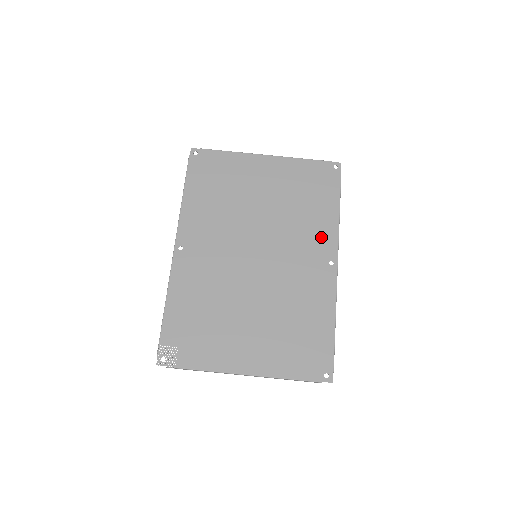
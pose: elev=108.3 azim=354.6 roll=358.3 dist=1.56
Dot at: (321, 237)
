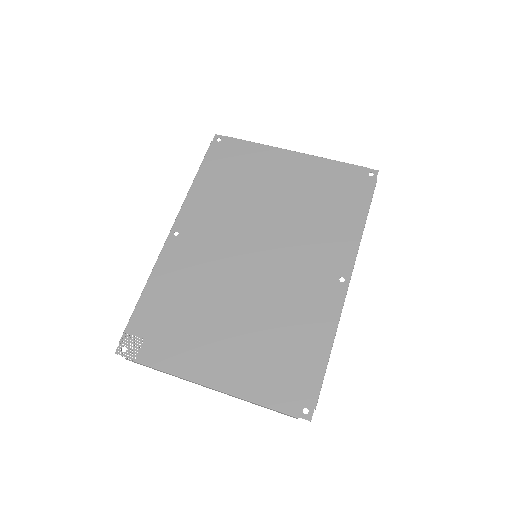
Dot at: (336, 248)
